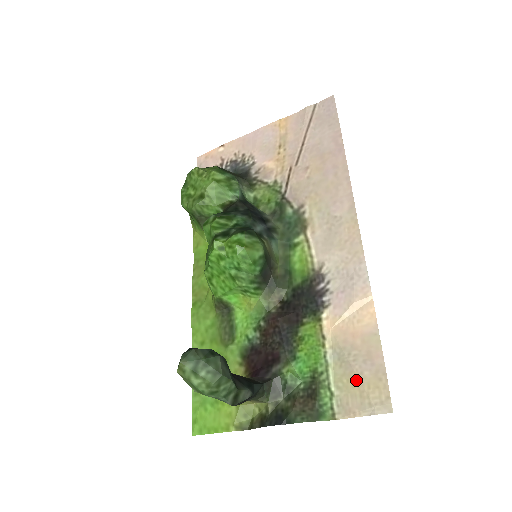
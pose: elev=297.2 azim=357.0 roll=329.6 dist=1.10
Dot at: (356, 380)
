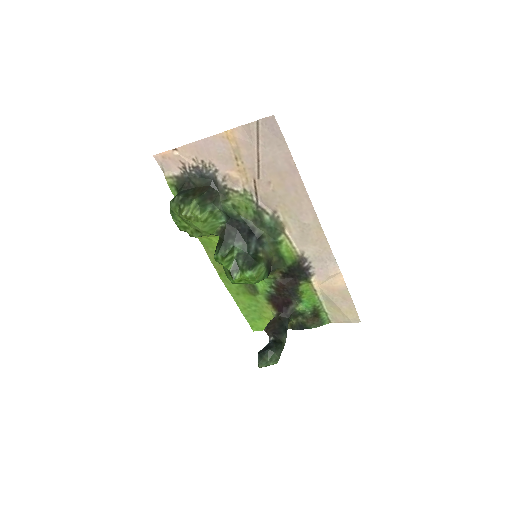
Dot at: (339, 310)
